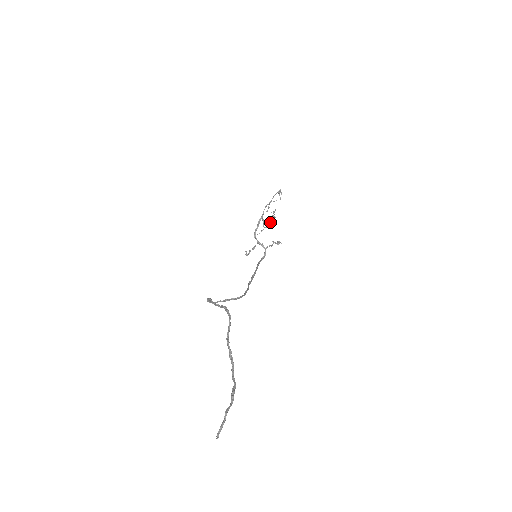
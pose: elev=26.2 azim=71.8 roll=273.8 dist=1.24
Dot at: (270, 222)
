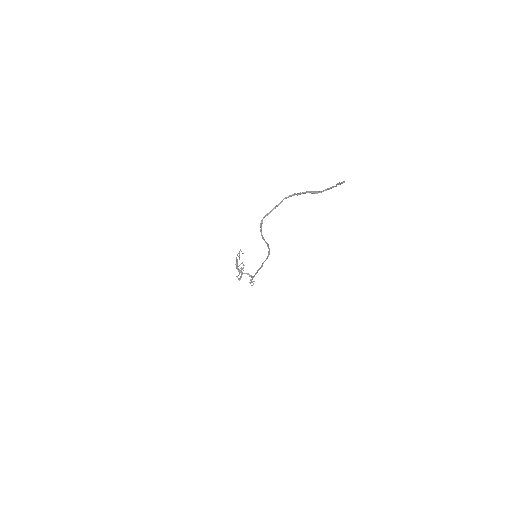
Dot at: occluded
